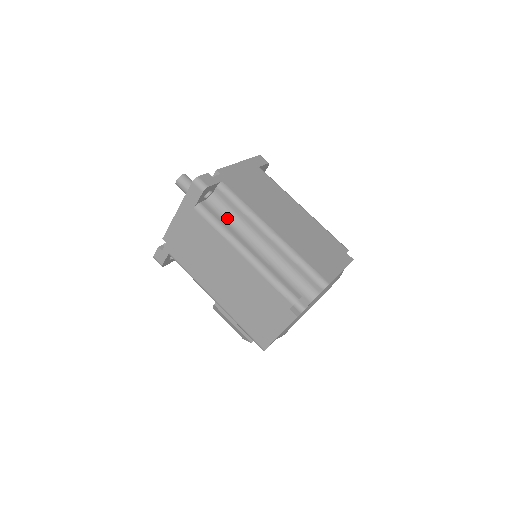
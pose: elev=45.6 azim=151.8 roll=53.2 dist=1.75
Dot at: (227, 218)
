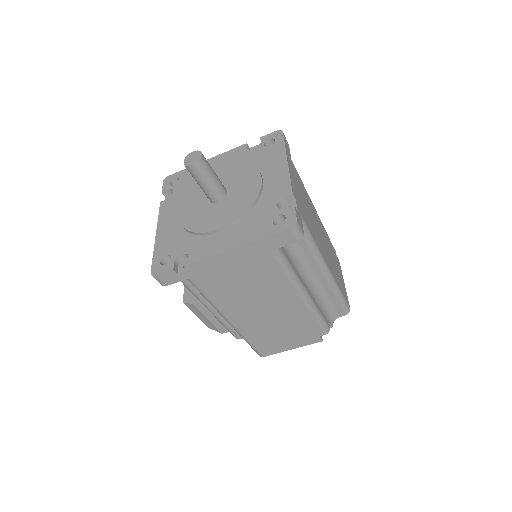
Dot at: (292, 255)
